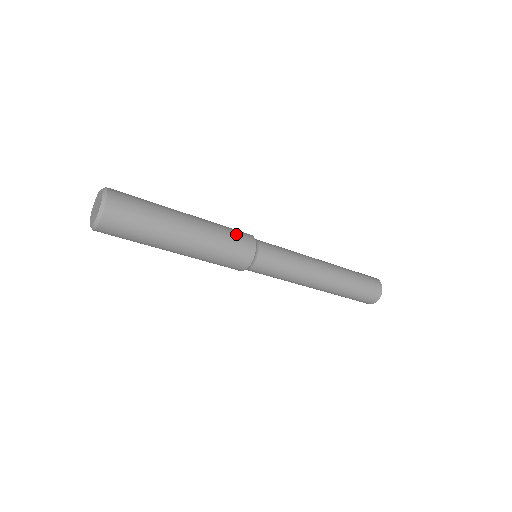
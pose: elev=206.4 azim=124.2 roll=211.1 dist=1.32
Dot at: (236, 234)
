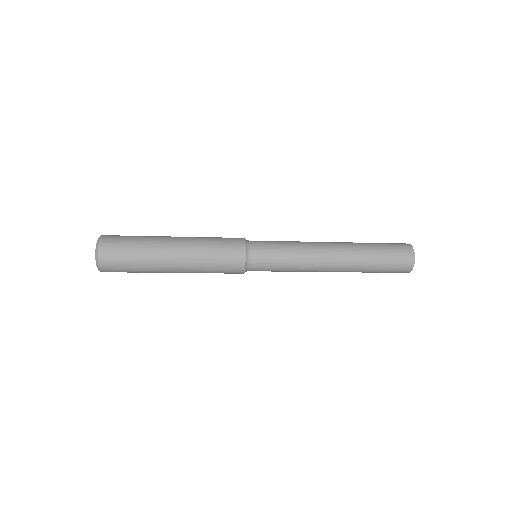
Dot at: (223, 264)
